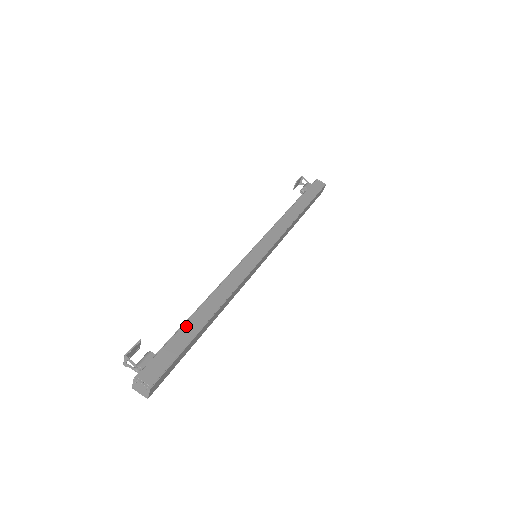
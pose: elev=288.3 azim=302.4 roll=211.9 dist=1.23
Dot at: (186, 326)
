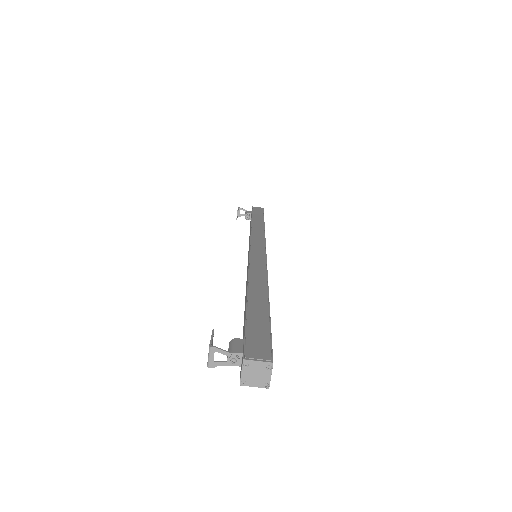
Dot at: (251, 307)
